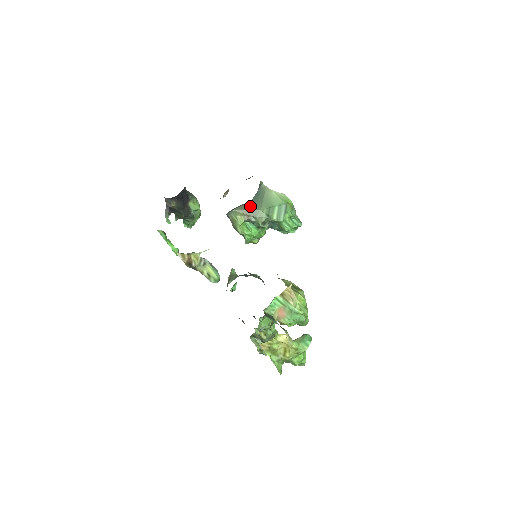
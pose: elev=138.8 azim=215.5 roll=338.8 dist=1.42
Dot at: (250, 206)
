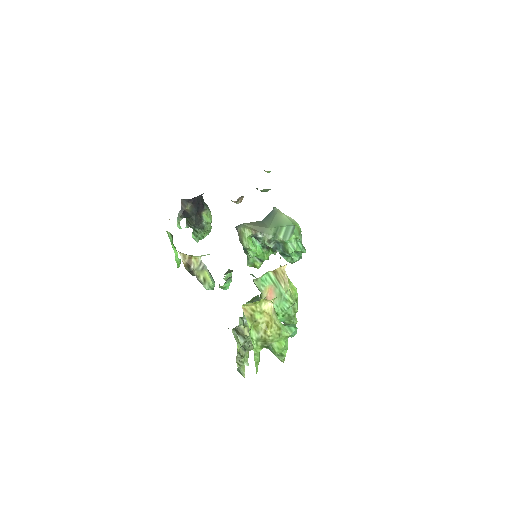
Dot at: (260, 224)
